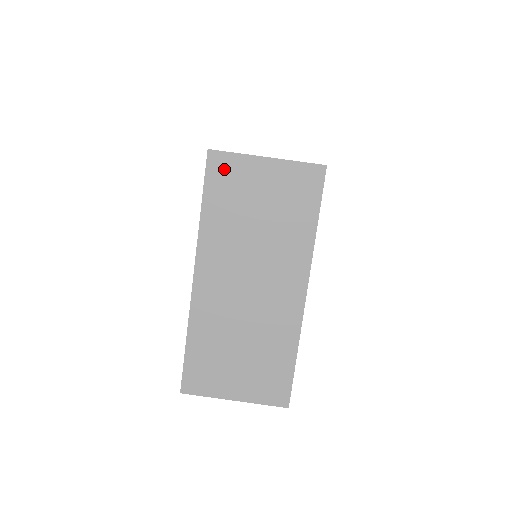
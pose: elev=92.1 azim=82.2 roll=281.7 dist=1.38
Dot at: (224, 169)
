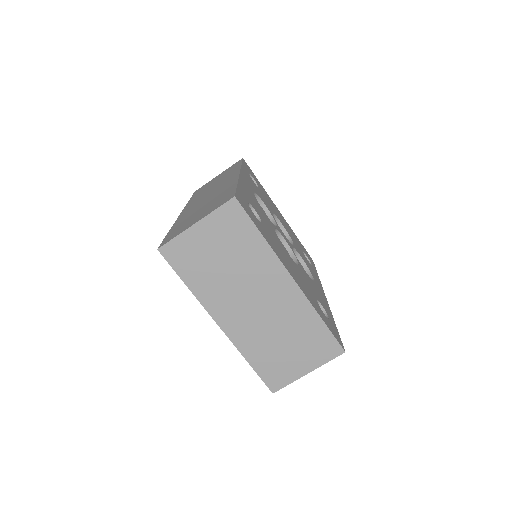
Dot at: (177, 252)
